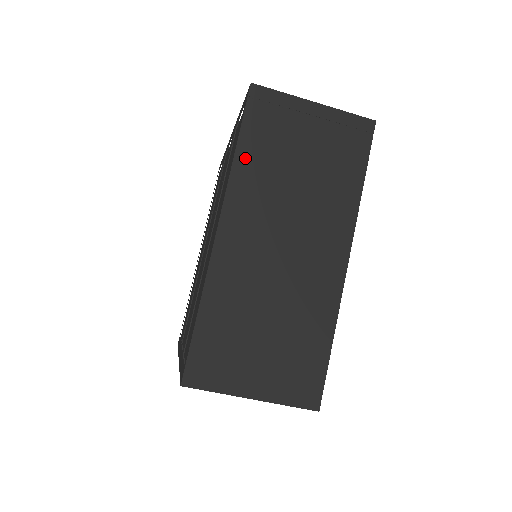
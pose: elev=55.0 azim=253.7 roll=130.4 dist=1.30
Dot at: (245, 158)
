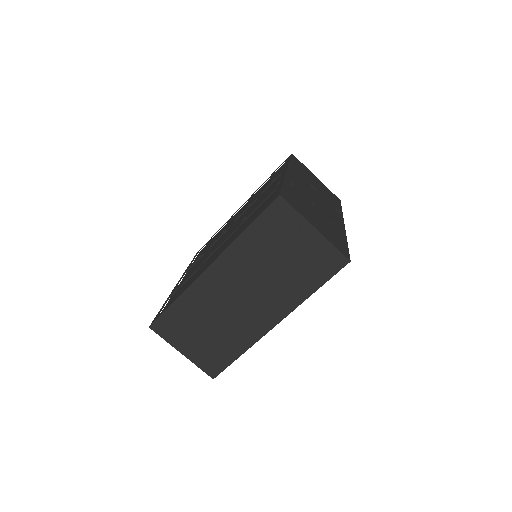
Dot at: (248, 238)
